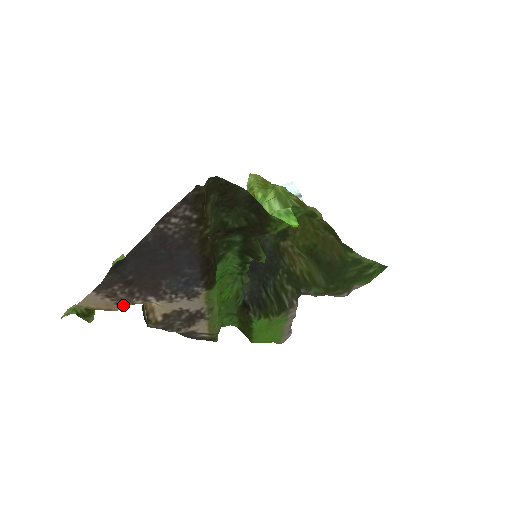
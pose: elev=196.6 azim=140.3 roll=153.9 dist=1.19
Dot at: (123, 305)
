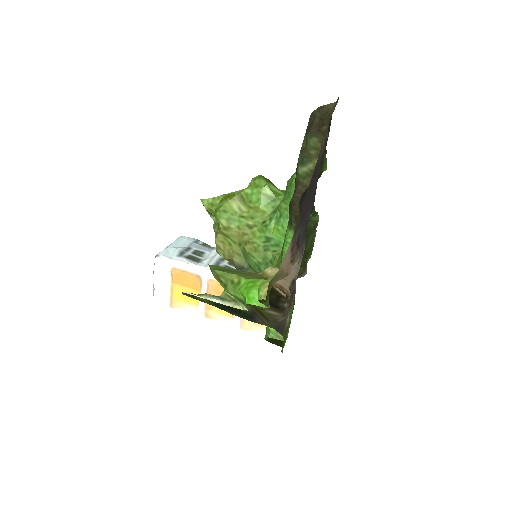
Dot at: (290, 266)
